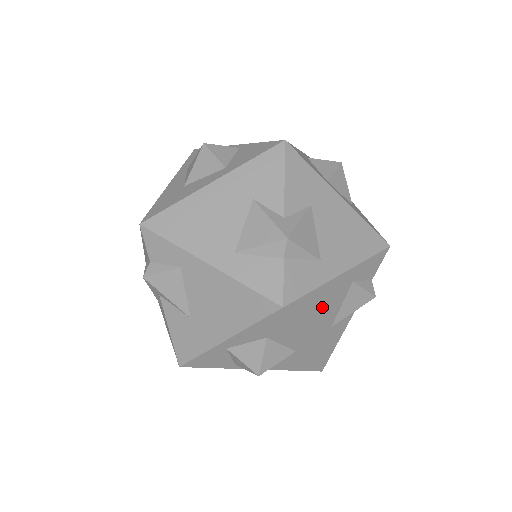
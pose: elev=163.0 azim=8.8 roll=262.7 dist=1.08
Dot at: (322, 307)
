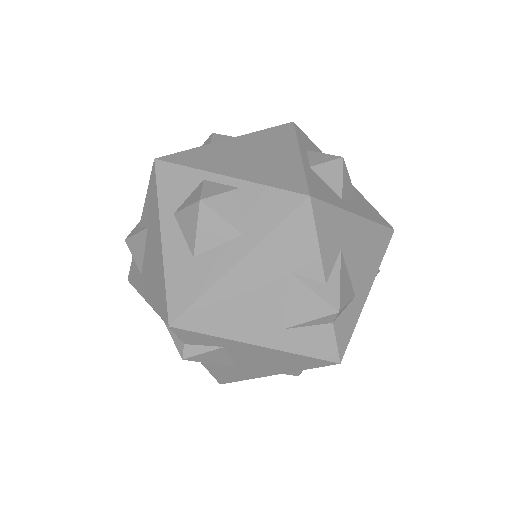
Dot at: occluded
